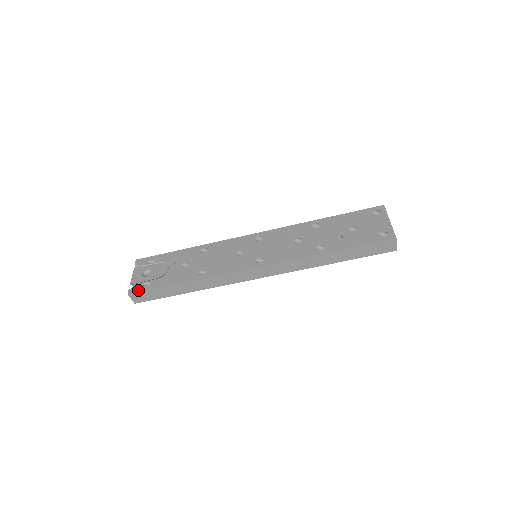
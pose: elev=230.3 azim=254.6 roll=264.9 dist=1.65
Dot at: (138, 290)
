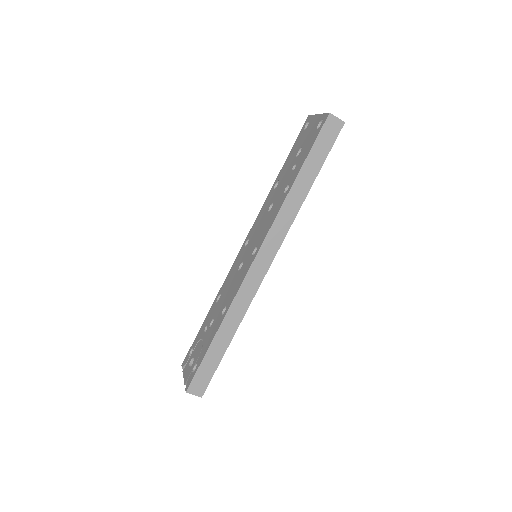
Dot at: (190, 380)
